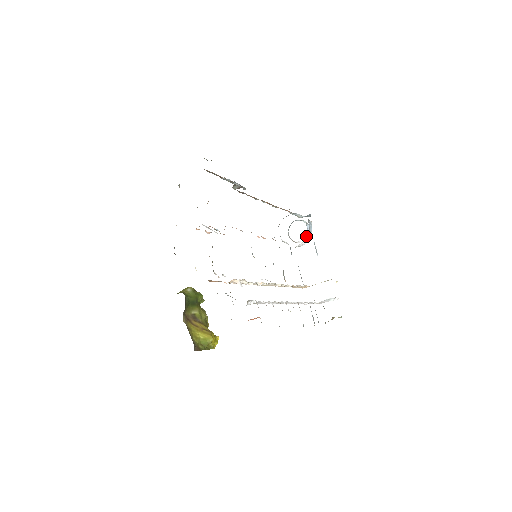
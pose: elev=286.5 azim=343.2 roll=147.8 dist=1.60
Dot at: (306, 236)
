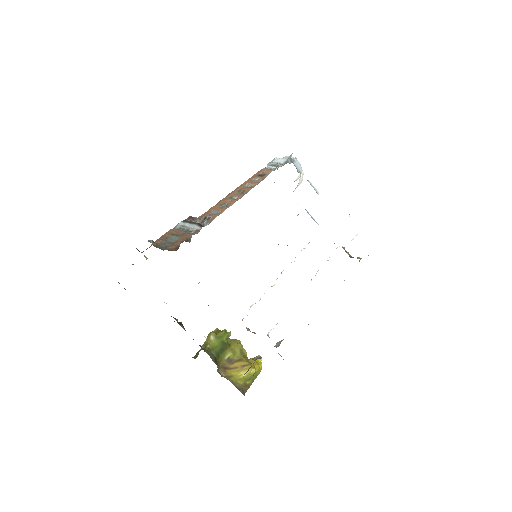
Dot at: occluded
